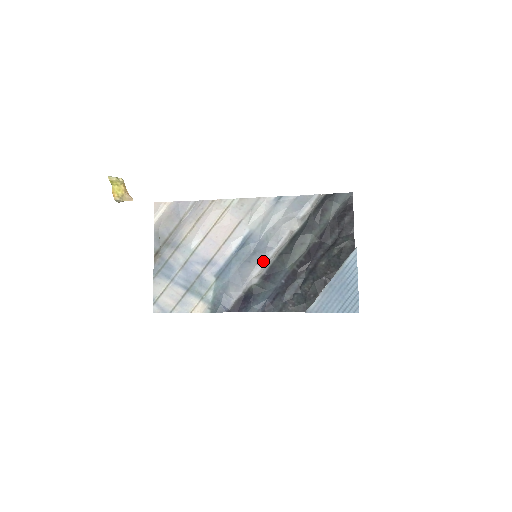
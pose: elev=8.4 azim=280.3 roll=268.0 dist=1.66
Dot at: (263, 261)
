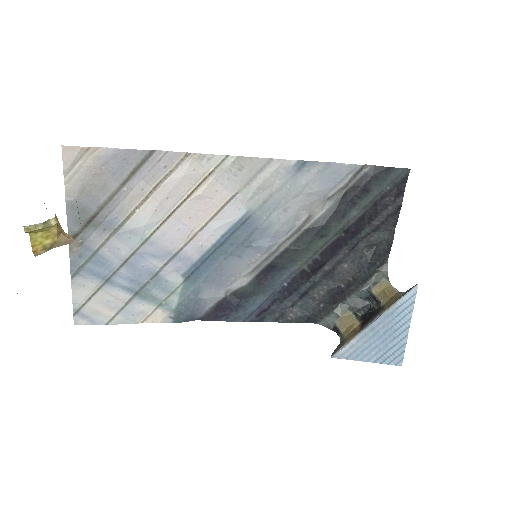
Dot at: (261, 257)
